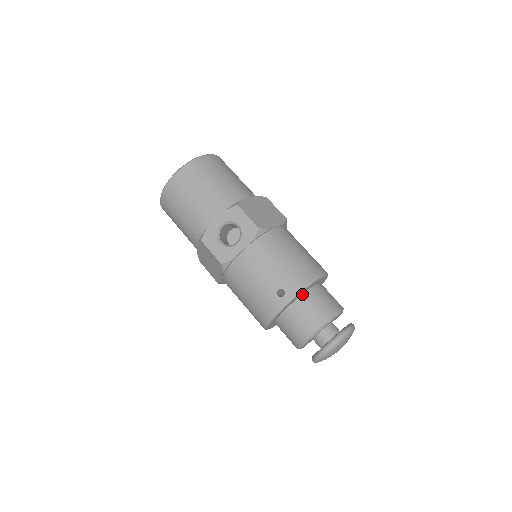
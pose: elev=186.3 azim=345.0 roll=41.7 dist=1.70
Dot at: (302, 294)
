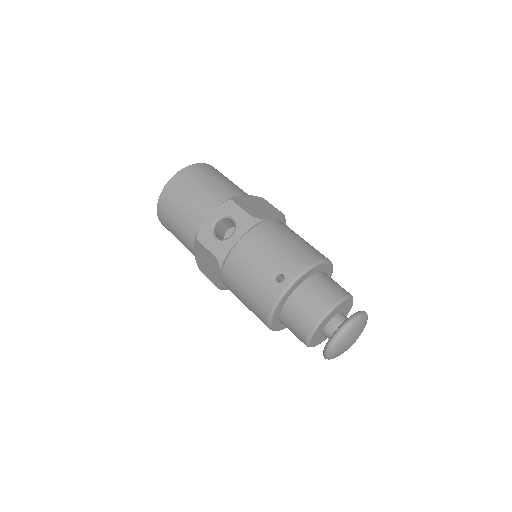
Dot at: (304, 280)
